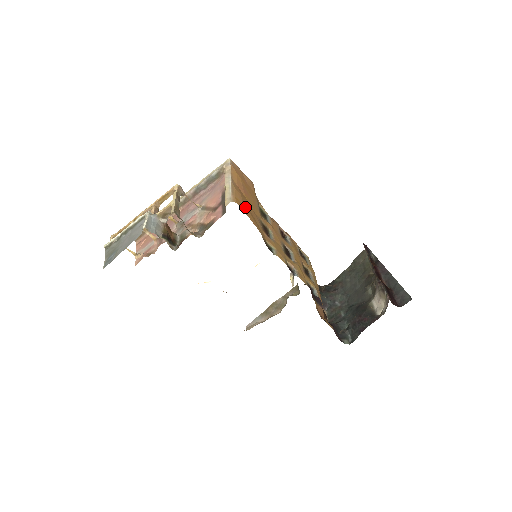
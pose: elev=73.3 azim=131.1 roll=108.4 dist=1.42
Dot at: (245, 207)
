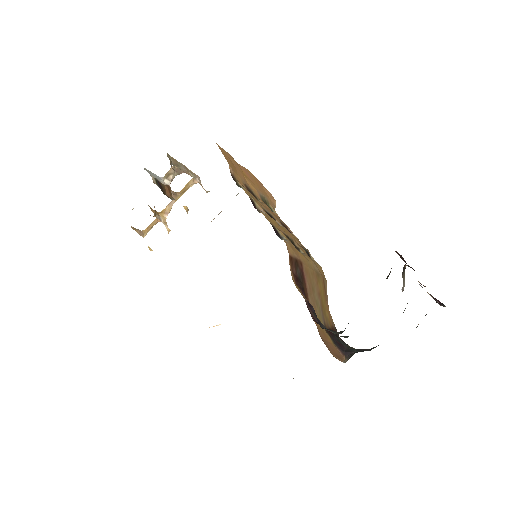
Dot at: (226, 154)
